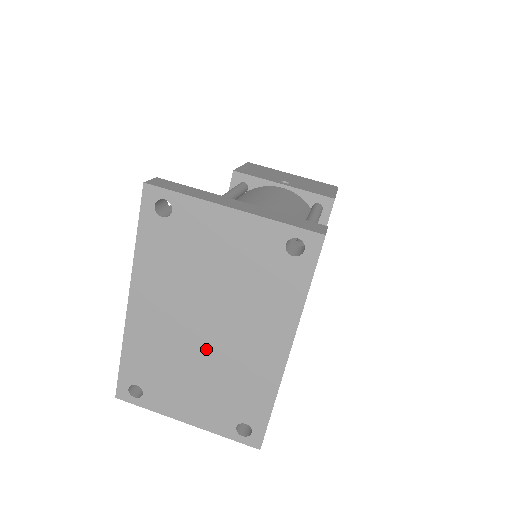
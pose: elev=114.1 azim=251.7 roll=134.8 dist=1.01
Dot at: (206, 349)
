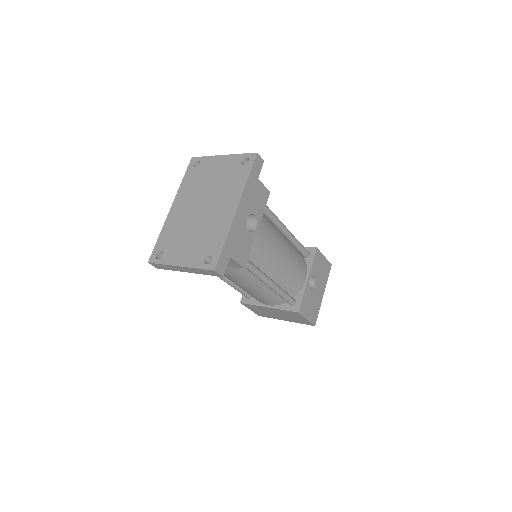
Dot at: (199, 219)
